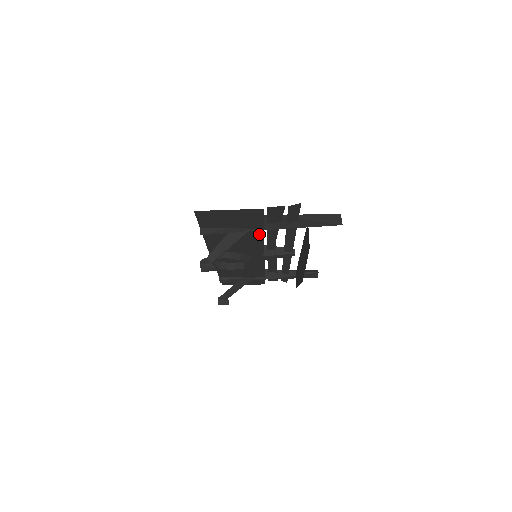
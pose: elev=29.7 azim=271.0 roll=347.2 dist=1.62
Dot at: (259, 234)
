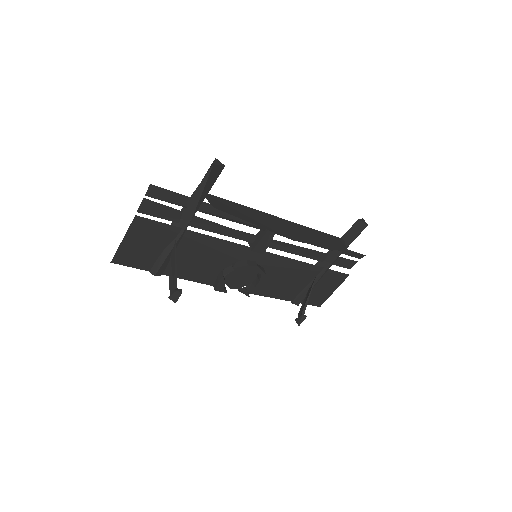
Dot at: (195, 236)
